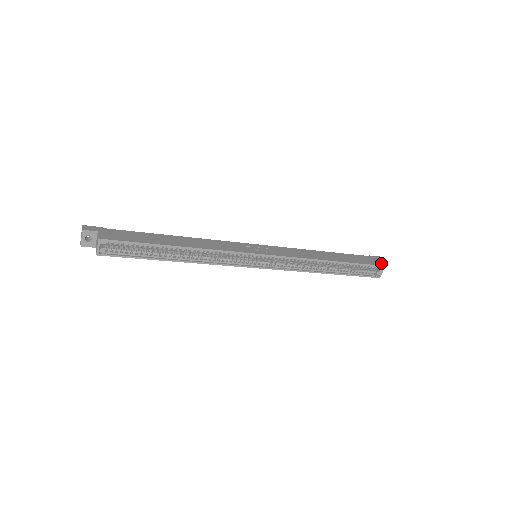
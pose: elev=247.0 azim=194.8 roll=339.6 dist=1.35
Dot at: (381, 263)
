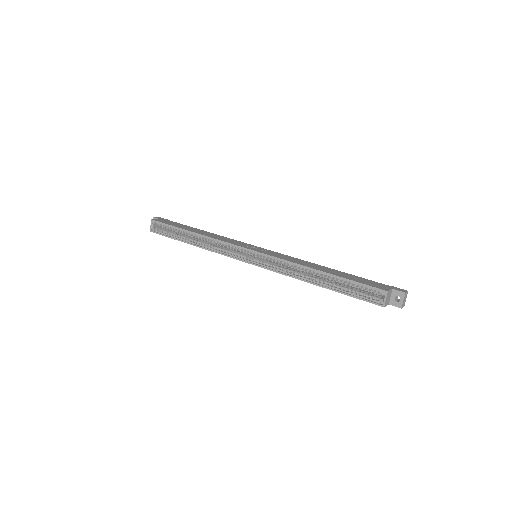
Dot at: (388, 289)
